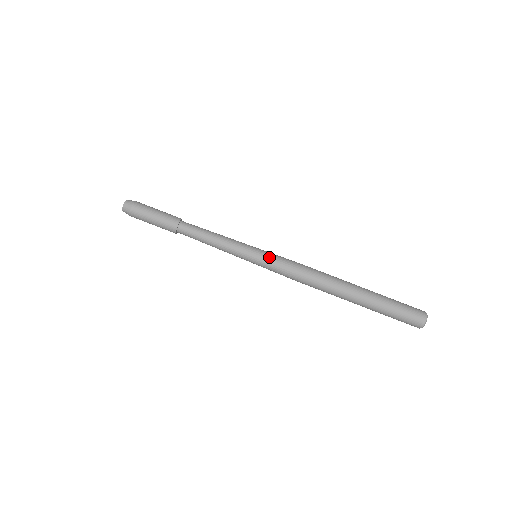
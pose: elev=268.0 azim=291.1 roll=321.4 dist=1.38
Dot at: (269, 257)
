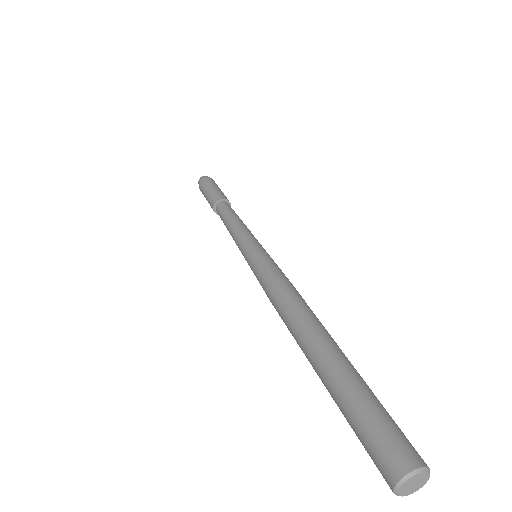
Dot at: (273, 260)
